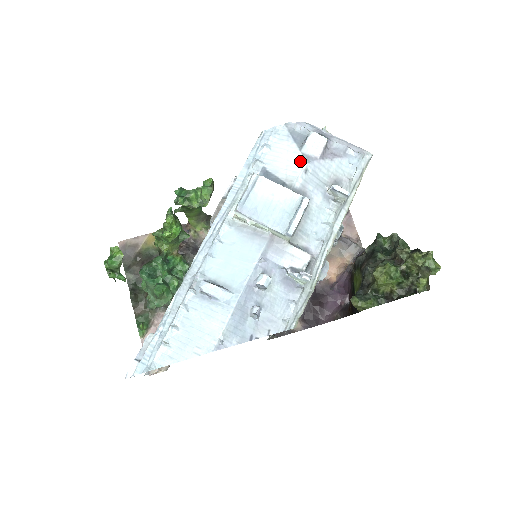
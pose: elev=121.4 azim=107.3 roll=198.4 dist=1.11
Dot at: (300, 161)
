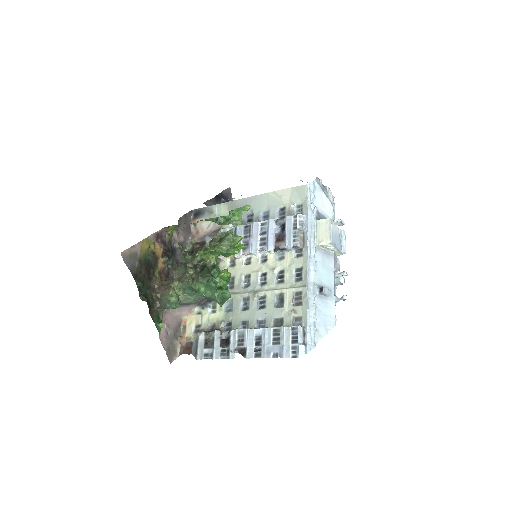
Dot at: (331, 206)
